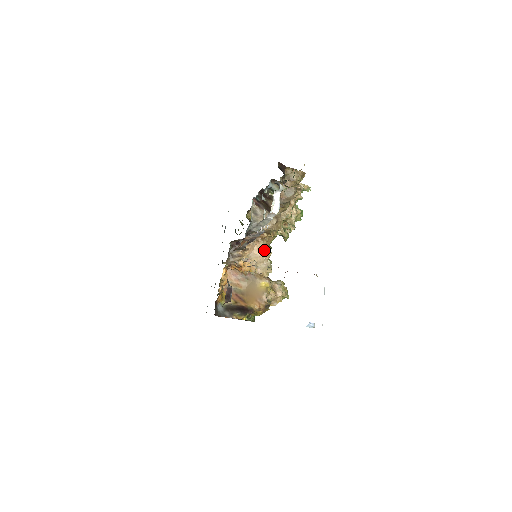
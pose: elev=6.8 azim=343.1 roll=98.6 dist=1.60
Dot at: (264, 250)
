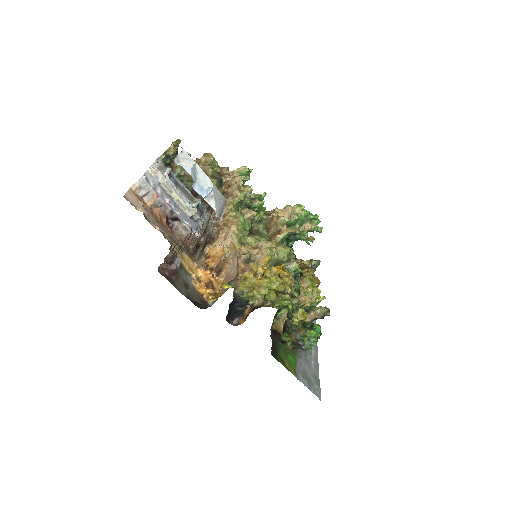
Dot at: (229, 230)
